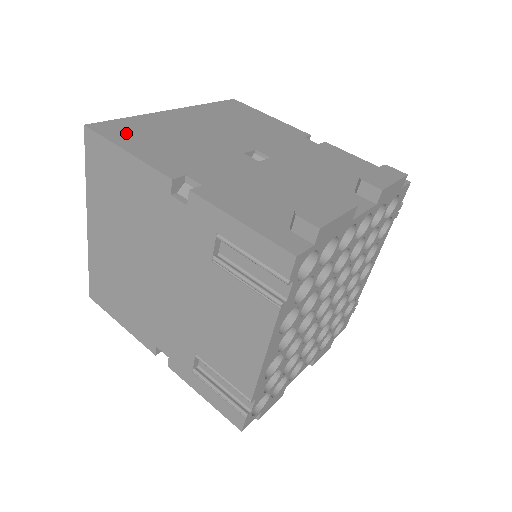
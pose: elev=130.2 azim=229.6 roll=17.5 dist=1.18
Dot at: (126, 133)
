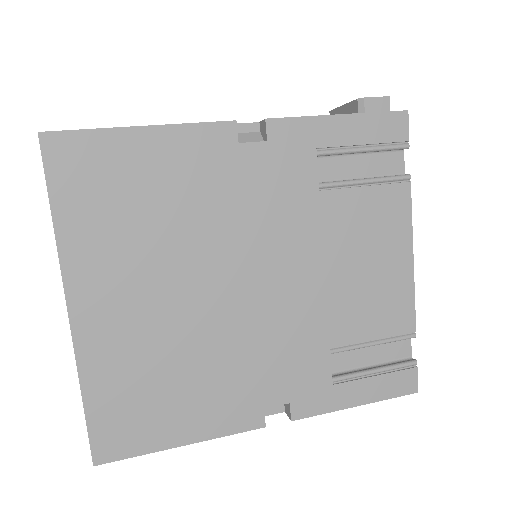
Dot at: occluded
